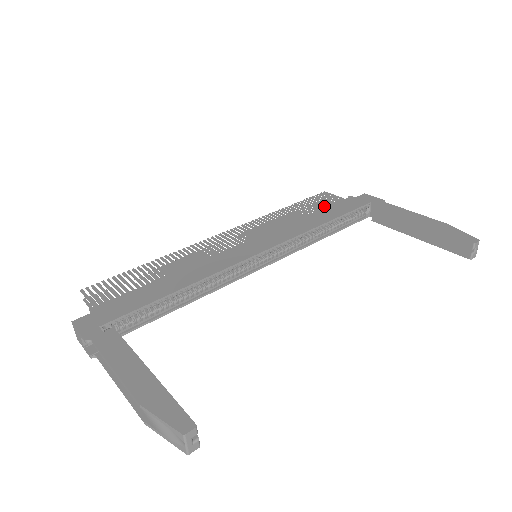
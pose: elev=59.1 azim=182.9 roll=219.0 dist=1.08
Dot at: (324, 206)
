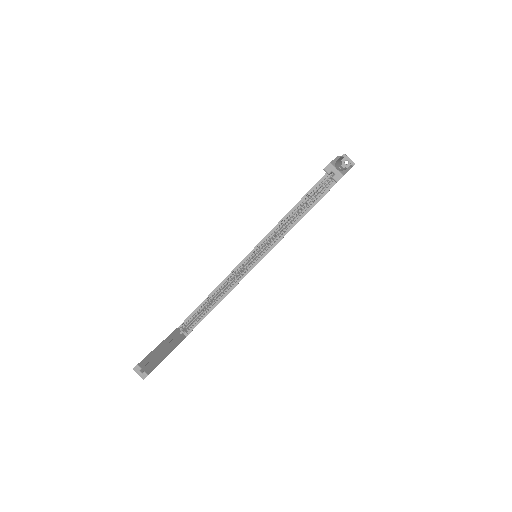
Dot at: occluded
